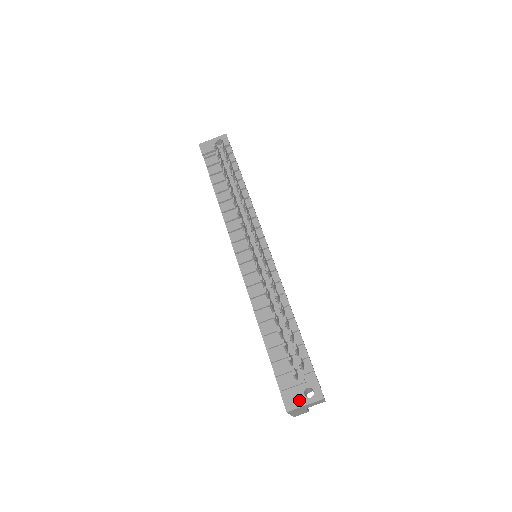
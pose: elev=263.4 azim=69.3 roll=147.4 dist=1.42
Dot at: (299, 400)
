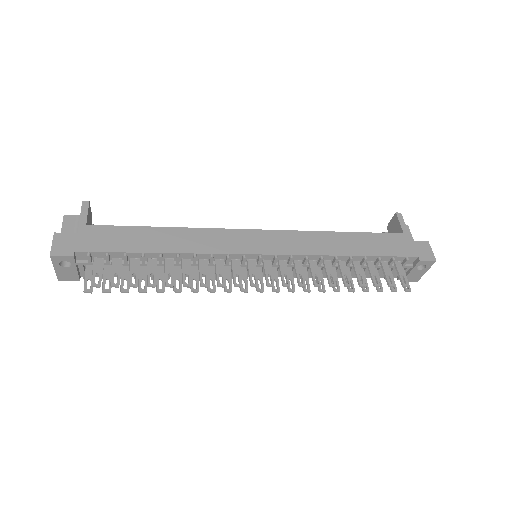
Dot at: (419, 274)
